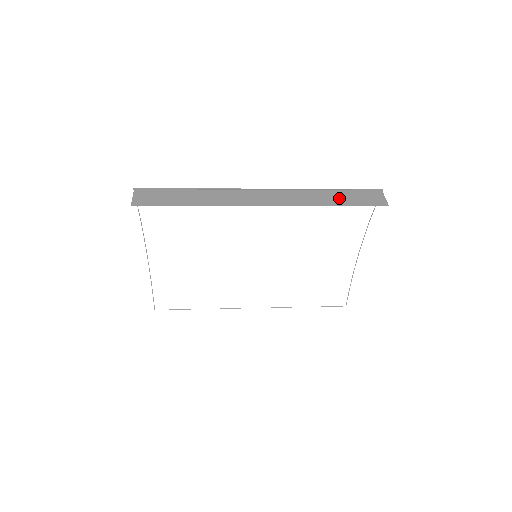
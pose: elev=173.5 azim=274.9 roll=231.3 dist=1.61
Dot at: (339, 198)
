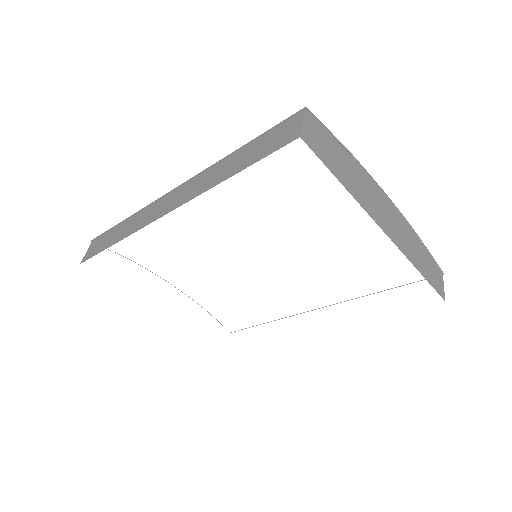
Dot at: (243, 158)
